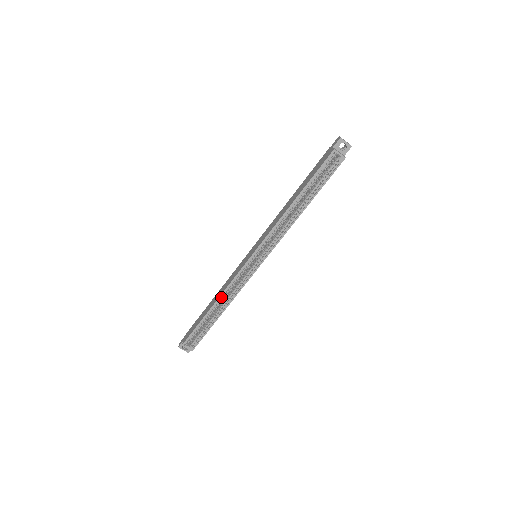
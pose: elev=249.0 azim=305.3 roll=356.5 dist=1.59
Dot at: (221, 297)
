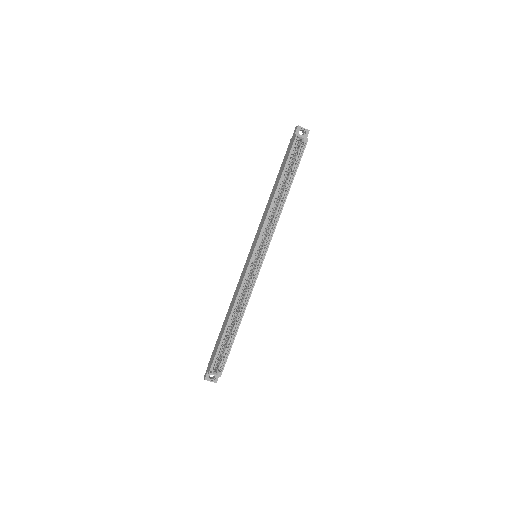
Dot at: (235, 306)
